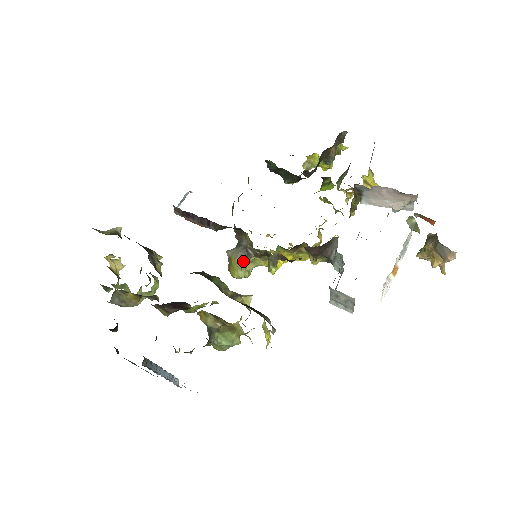
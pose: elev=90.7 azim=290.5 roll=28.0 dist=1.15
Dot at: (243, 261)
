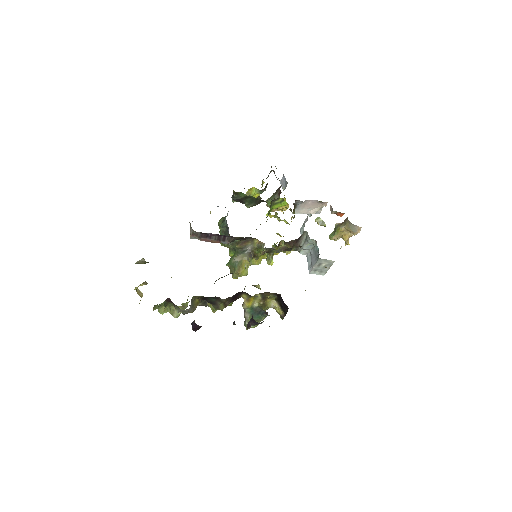
Dot at: occluded
